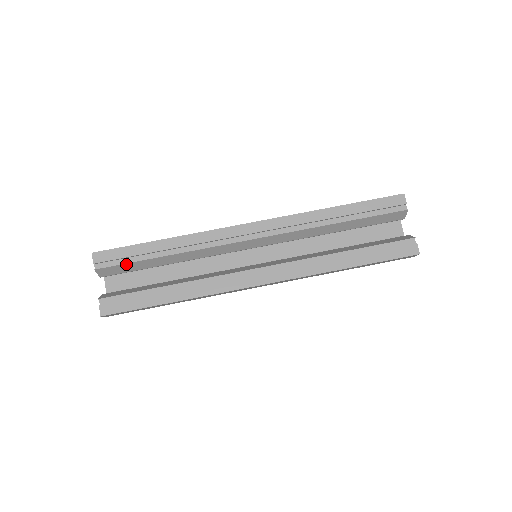
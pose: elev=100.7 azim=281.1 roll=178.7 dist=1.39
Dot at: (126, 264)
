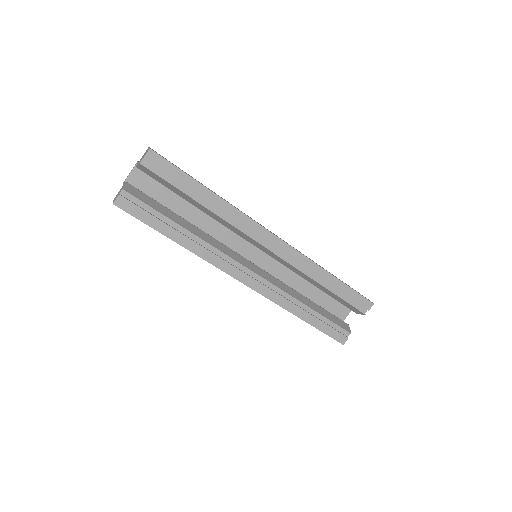
Dot at: (168, 182)
